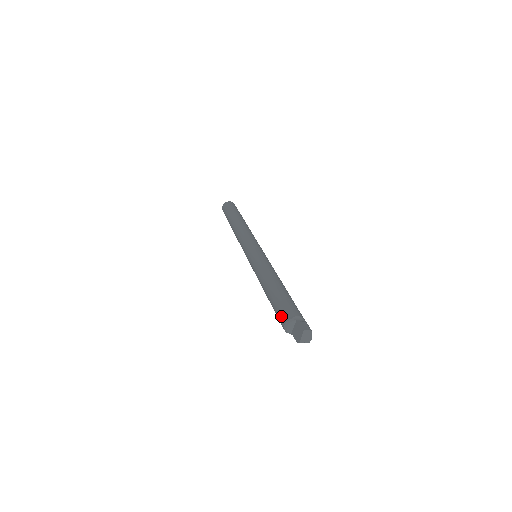
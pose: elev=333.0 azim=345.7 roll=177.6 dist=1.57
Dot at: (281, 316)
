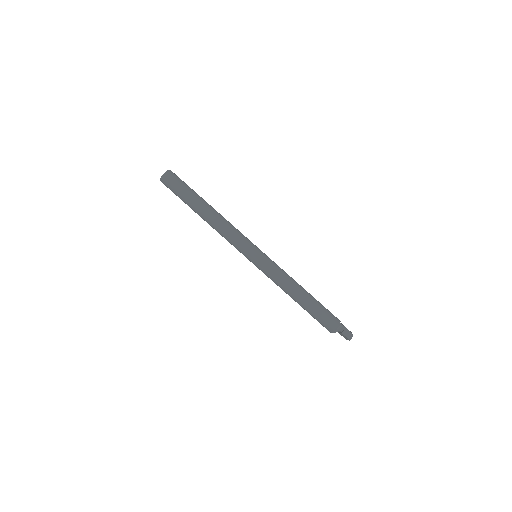
Dot at: (325, 327)
